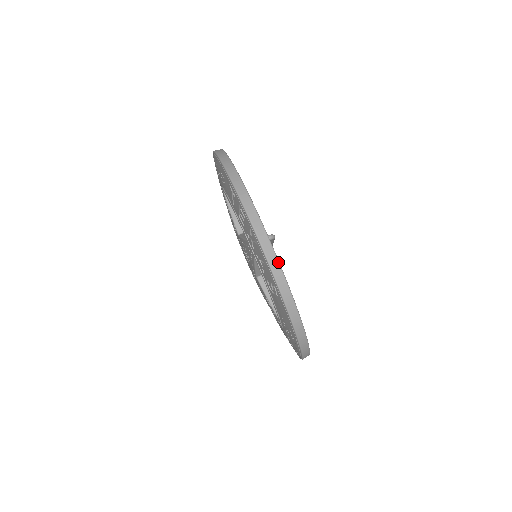
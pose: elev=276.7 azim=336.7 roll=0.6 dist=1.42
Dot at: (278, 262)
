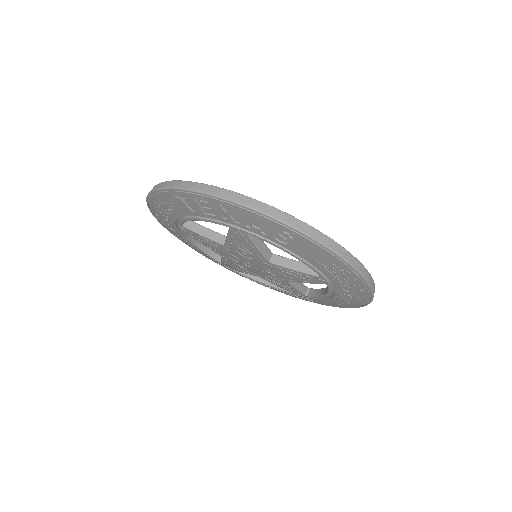
Dot at: (265, 204)
